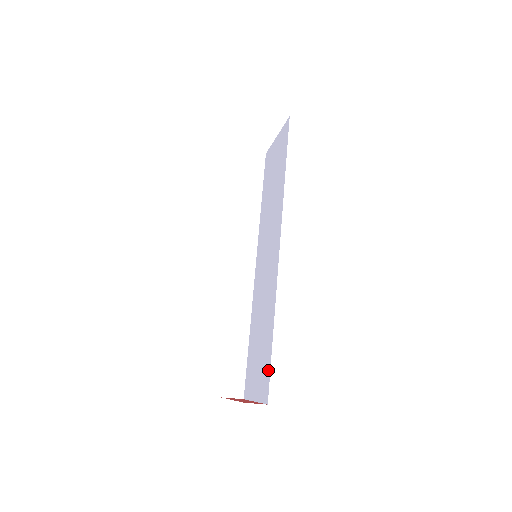
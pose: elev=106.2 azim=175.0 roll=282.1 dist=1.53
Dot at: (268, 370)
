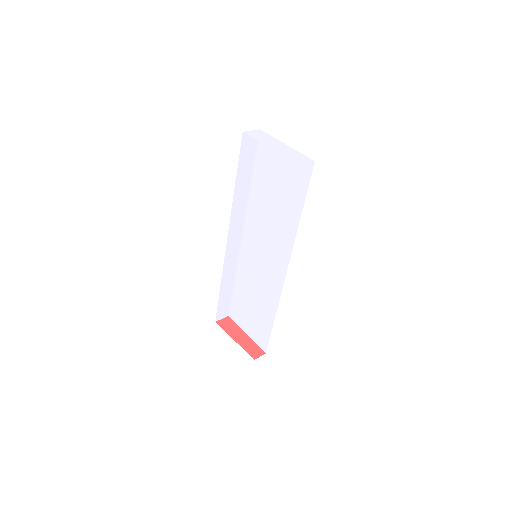
Dot at: (267, 336)
